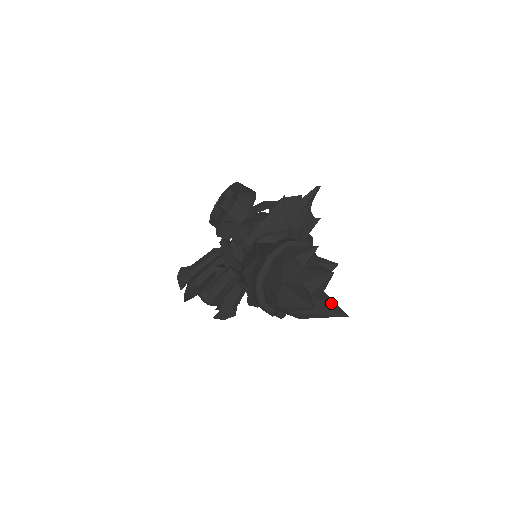
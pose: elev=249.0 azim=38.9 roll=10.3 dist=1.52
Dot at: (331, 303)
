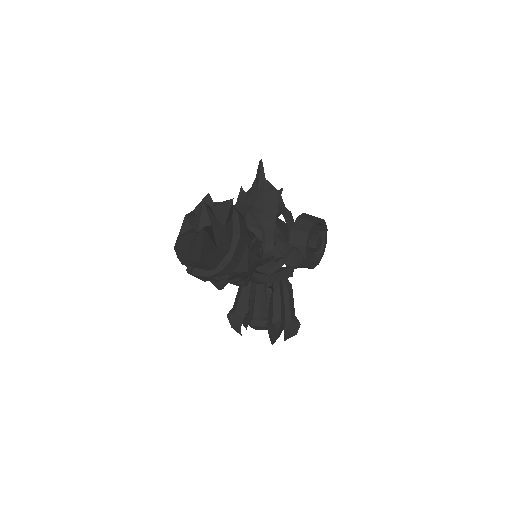
Dot at: occluded
